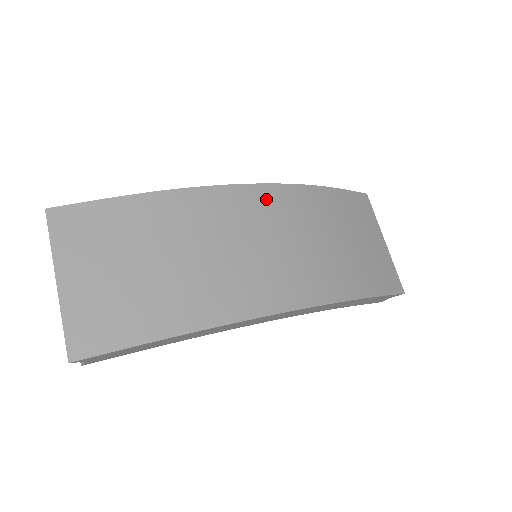
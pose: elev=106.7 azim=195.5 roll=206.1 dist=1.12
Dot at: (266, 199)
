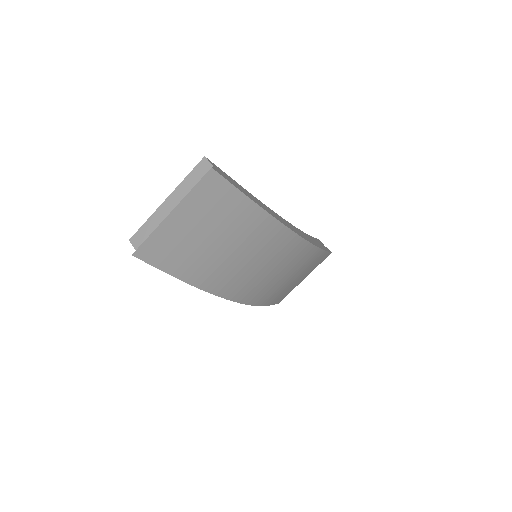
Dot at: (295, 248)
